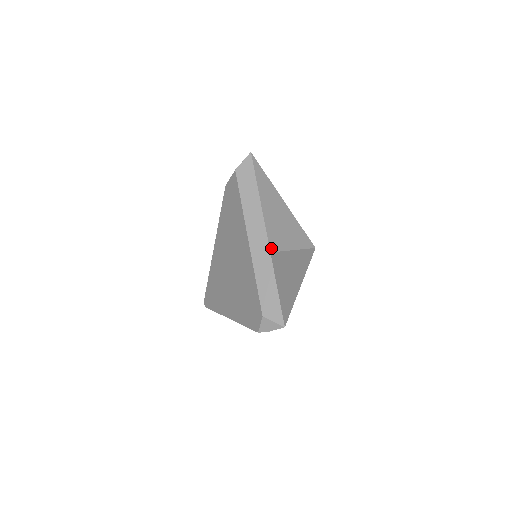
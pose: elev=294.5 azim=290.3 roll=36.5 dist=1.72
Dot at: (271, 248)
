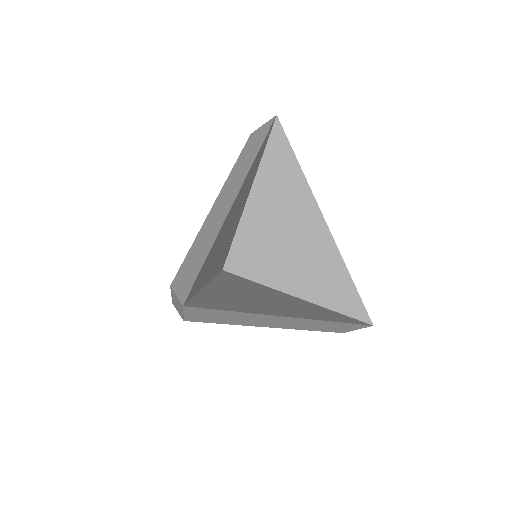
Dot at: (244, 202)
